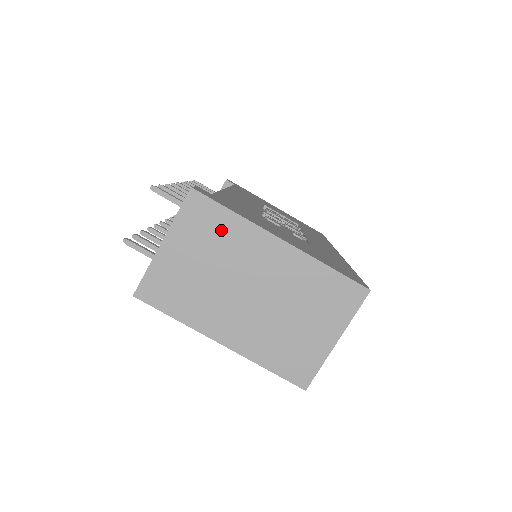
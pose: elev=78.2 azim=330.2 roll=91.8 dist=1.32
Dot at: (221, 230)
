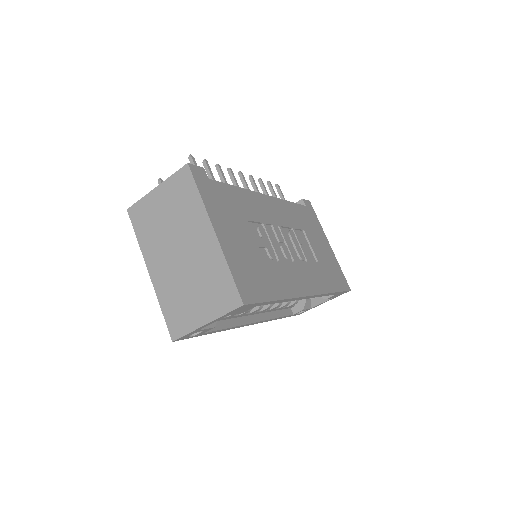
Dot at: (187, 201)
